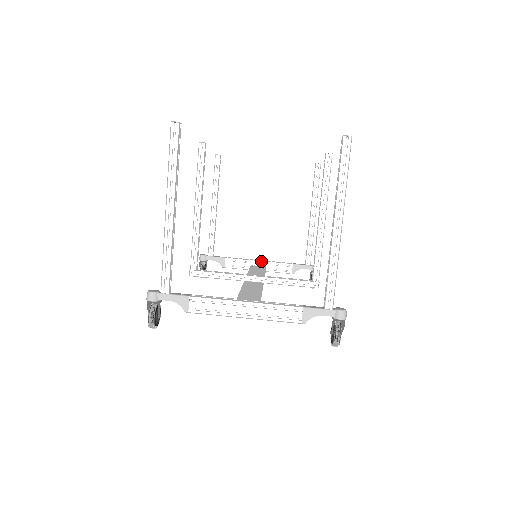
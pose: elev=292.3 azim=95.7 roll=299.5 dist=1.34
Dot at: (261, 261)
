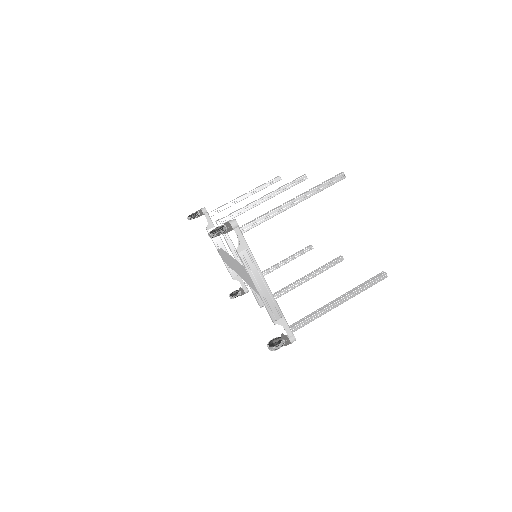
Dot at: occluded
